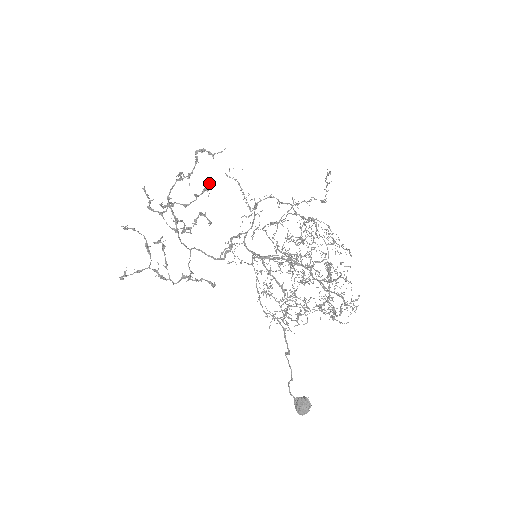
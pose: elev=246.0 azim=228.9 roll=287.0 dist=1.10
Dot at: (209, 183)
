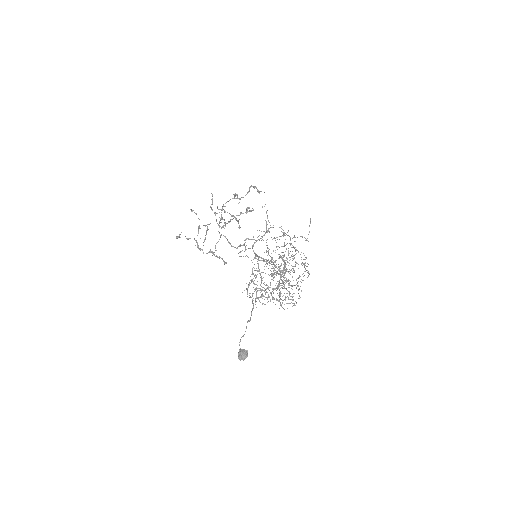
Dot at: occluded
